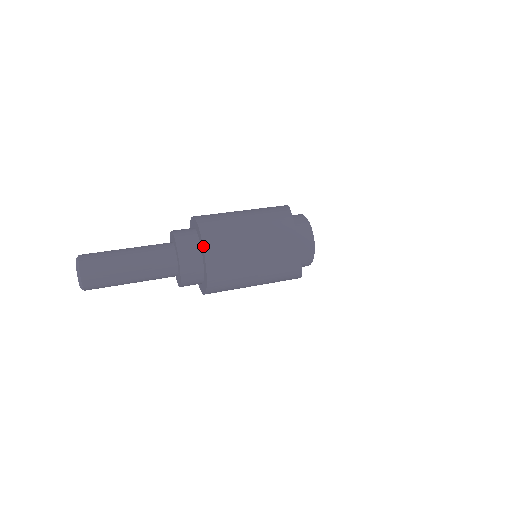
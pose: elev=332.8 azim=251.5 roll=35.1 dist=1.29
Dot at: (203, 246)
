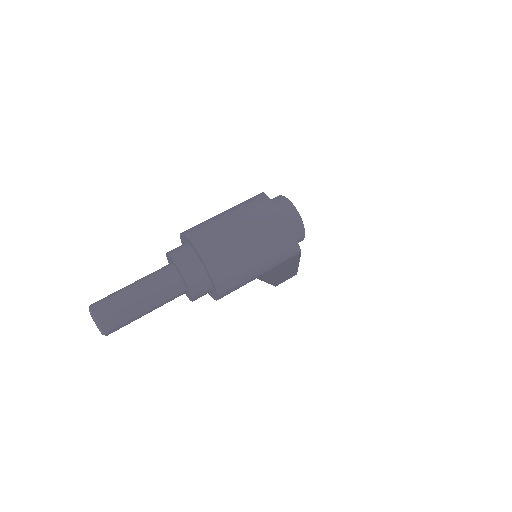
Dot at: (198, 252)
